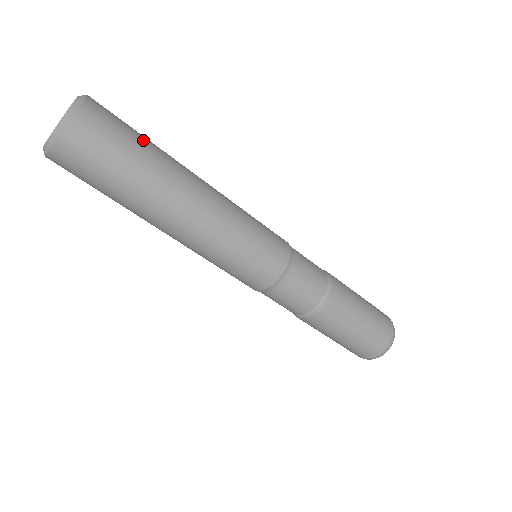
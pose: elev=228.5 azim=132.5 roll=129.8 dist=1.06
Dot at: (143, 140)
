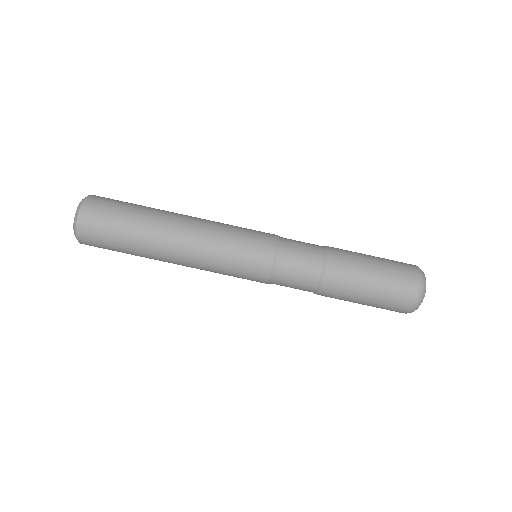
Dot at: occluded
